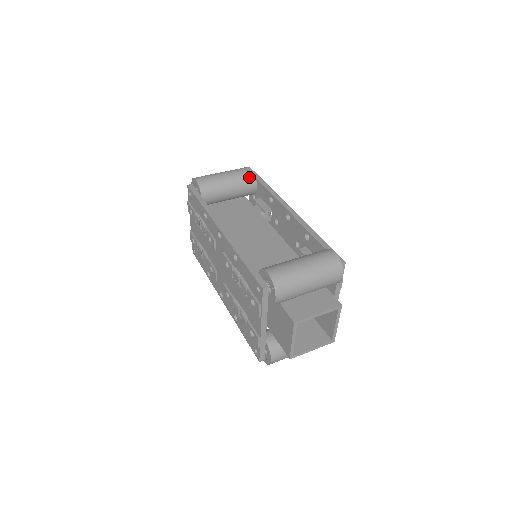
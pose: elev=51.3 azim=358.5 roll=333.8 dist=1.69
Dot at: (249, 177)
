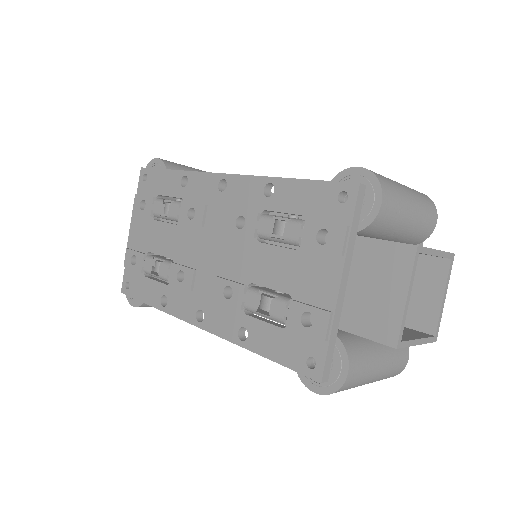
Dot at: occluded
